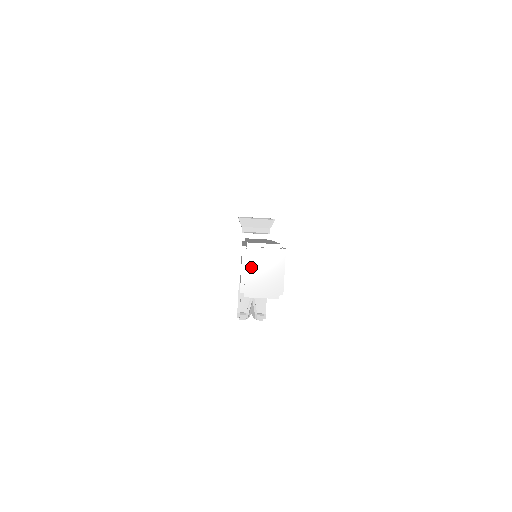
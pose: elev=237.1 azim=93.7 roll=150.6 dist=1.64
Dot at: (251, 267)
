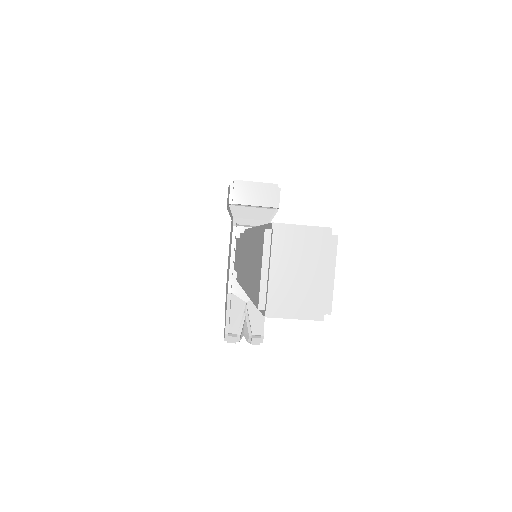
Dot at: (279, 265)
